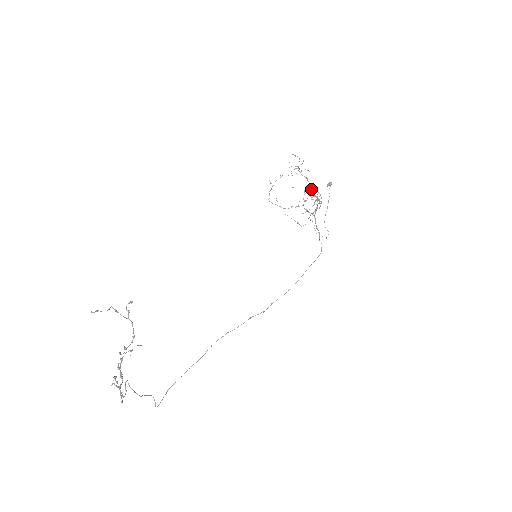
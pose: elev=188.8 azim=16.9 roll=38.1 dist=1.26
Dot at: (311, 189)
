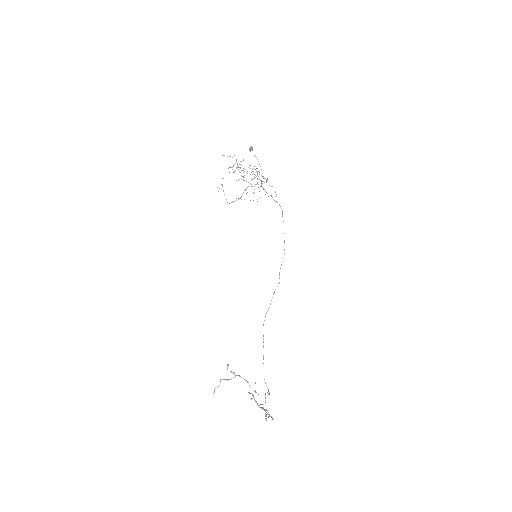
Dot at: occluded
